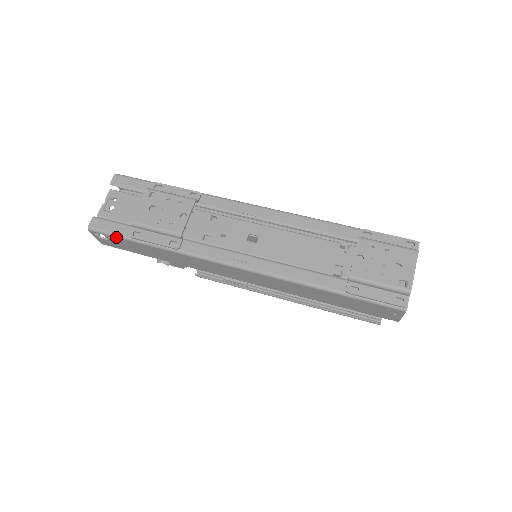
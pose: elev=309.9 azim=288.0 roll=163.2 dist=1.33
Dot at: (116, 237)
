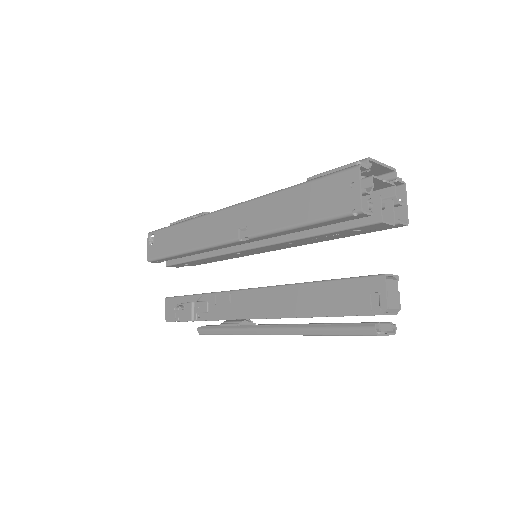
Dot at: (161, 230)
